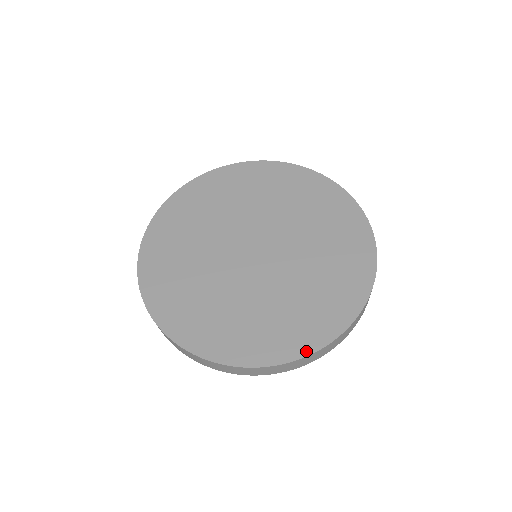
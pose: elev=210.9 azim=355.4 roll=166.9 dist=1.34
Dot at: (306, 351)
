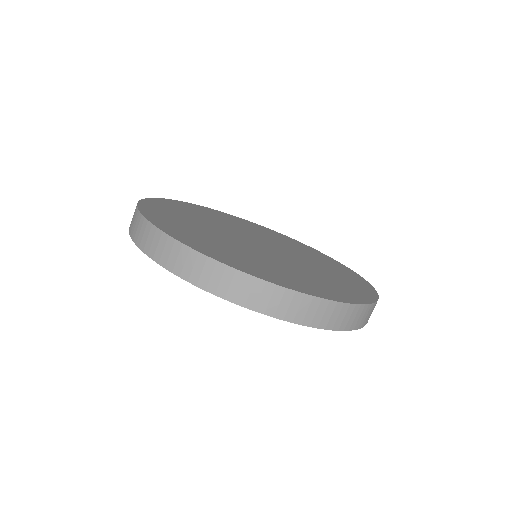
Dot at: (367, 301)
